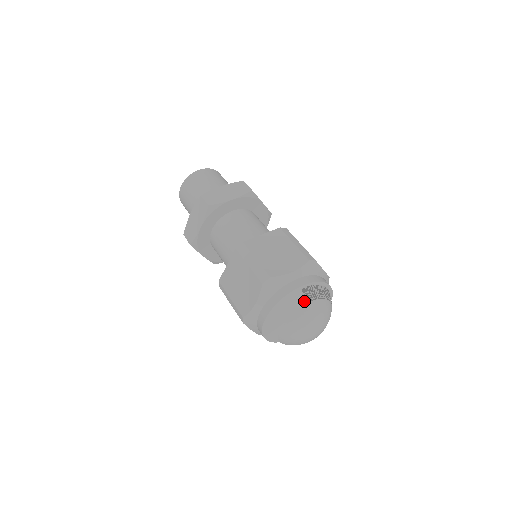
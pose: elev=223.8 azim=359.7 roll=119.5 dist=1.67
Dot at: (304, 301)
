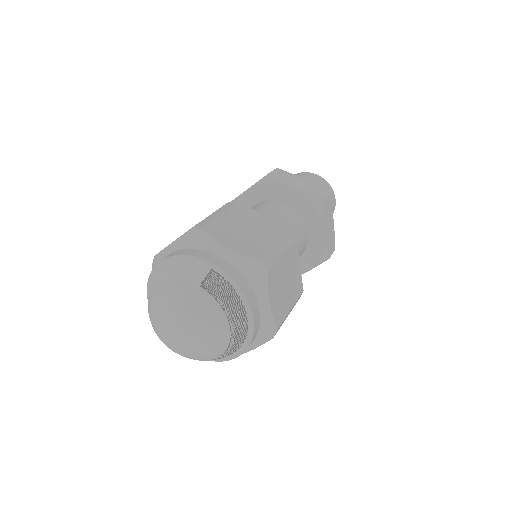
Dot at: occluded
